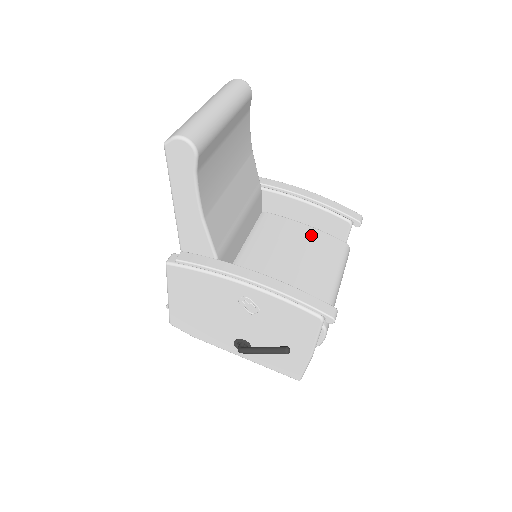
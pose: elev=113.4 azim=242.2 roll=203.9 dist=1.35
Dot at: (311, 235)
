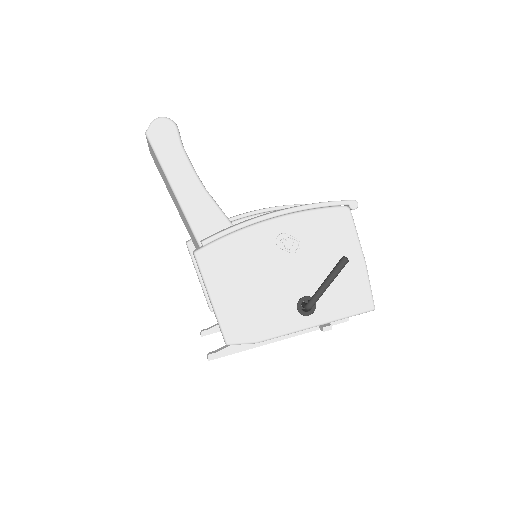
Dot at: occluded
